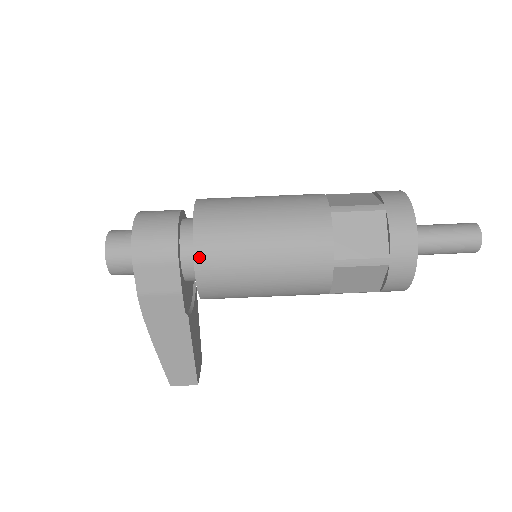
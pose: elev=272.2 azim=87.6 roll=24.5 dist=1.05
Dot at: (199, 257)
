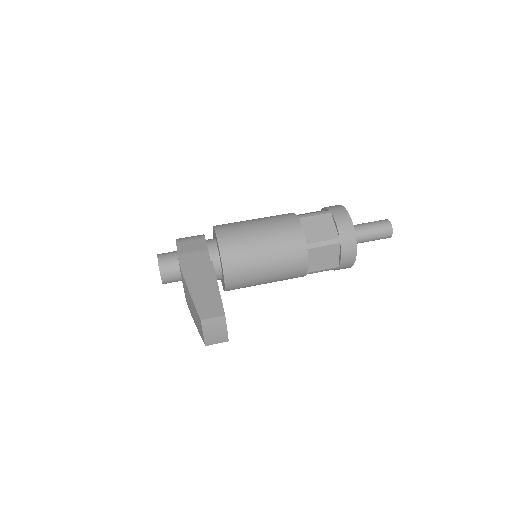
Dot at: (217, 227)
